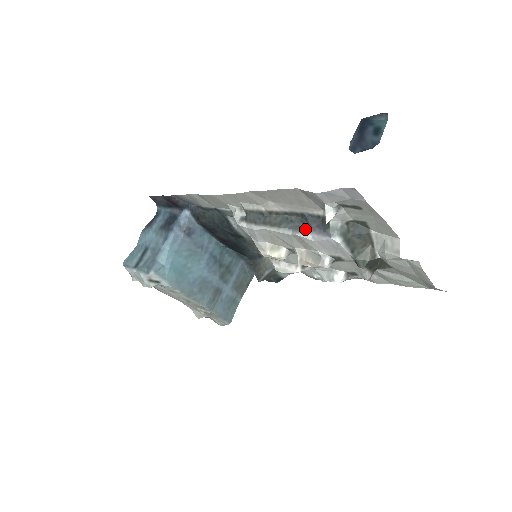
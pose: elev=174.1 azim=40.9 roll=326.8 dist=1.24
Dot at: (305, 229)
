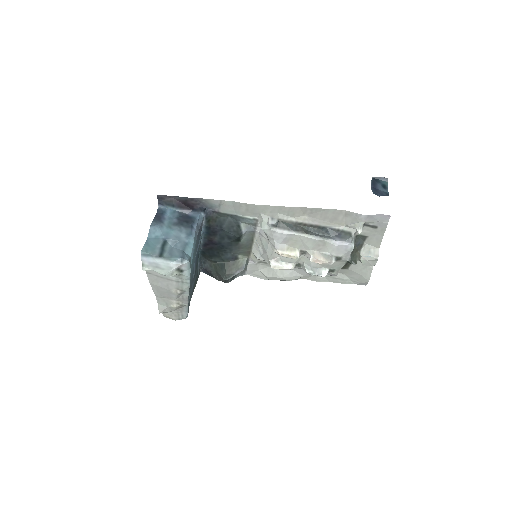
Dot at: (328, 237)
